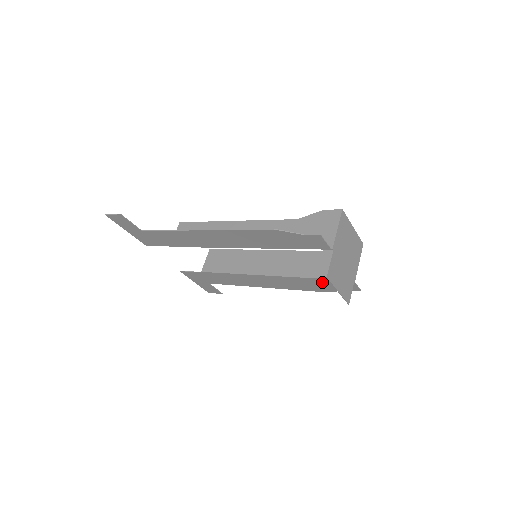
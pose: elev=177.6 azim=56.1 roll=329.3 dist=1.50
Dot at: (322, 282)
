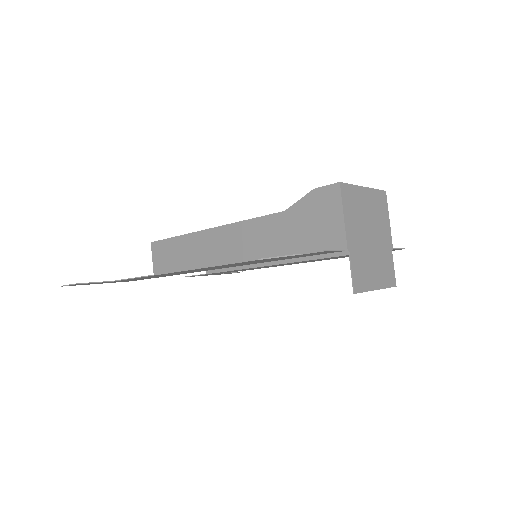
Dot at: occluded
